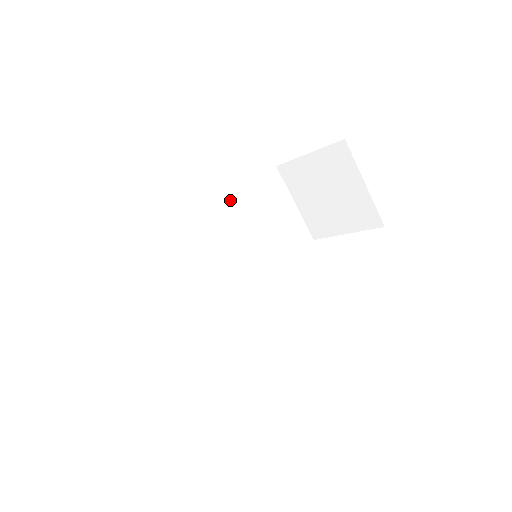
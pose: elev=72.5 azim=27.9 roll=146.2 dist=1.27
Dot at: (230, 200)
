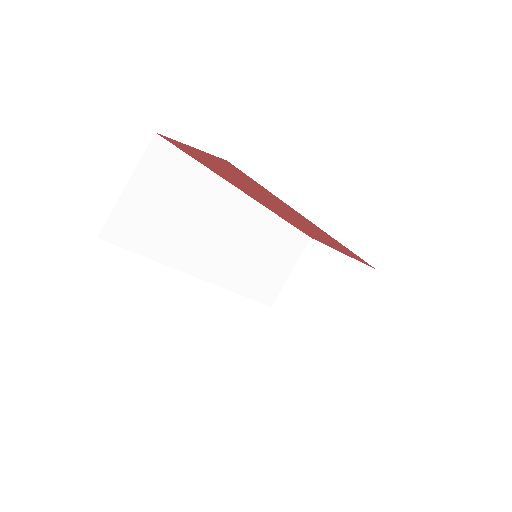
Dot at: (272, 213)
